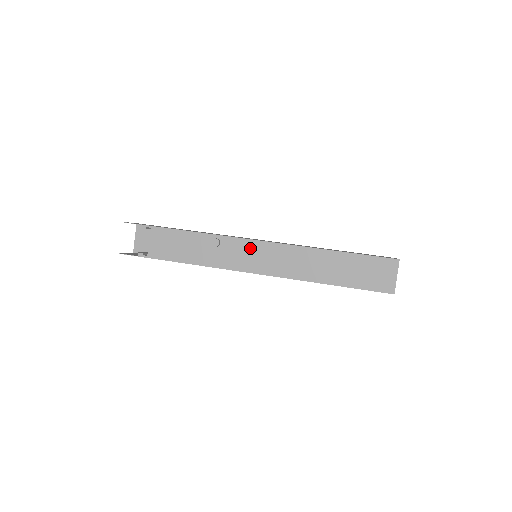
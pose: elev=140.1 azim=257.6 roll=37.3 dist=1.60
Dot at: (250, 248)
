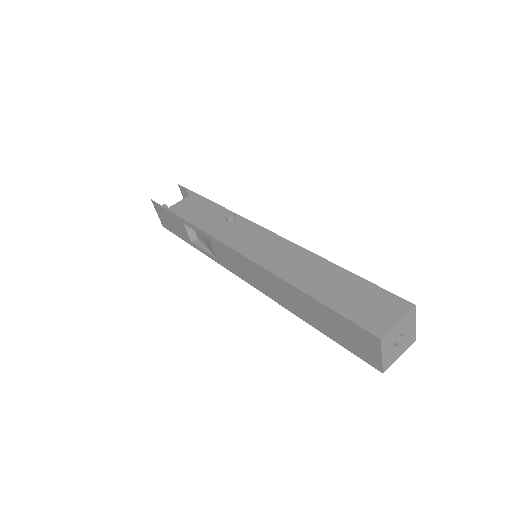
Dot at: (255, 233)
